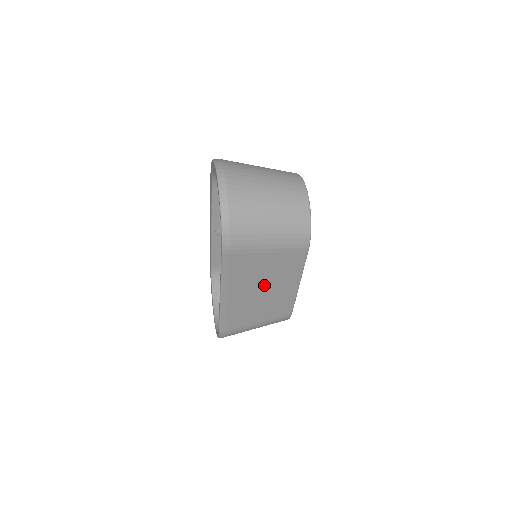
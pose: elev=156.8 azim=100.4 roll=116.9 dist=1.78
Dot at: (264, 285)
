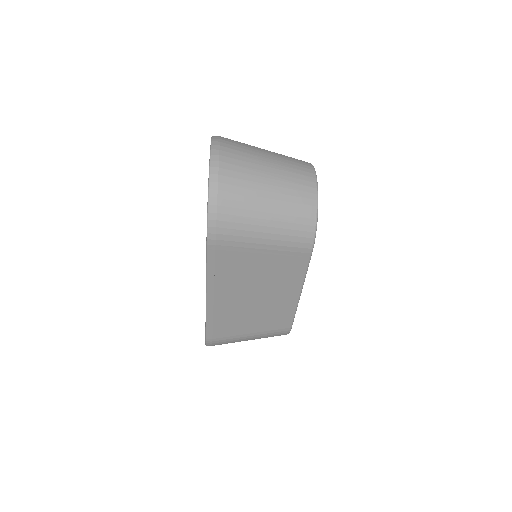
Dot at: (258, 289)
